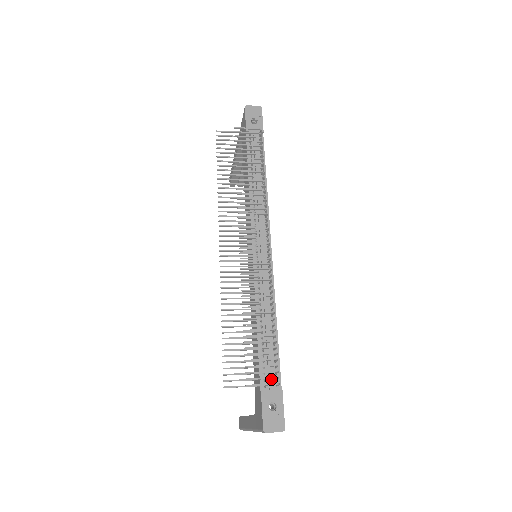
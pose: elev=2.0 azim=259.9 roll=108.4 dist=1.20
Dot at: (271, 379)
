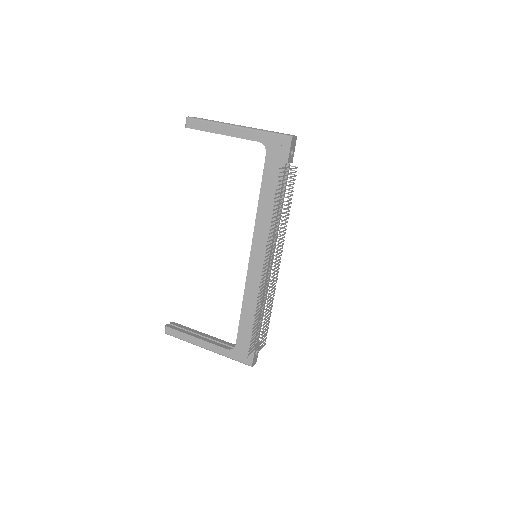
Dot at: occluded
